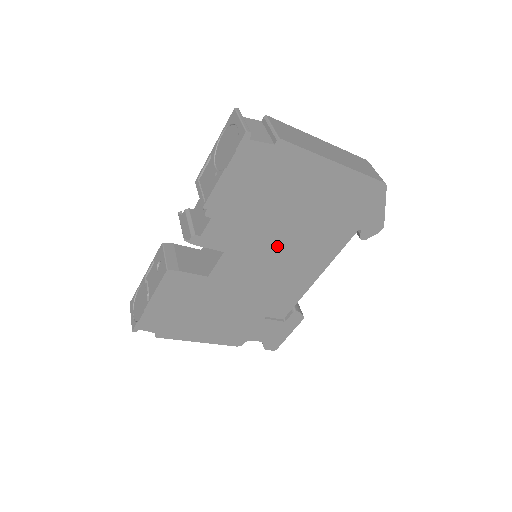
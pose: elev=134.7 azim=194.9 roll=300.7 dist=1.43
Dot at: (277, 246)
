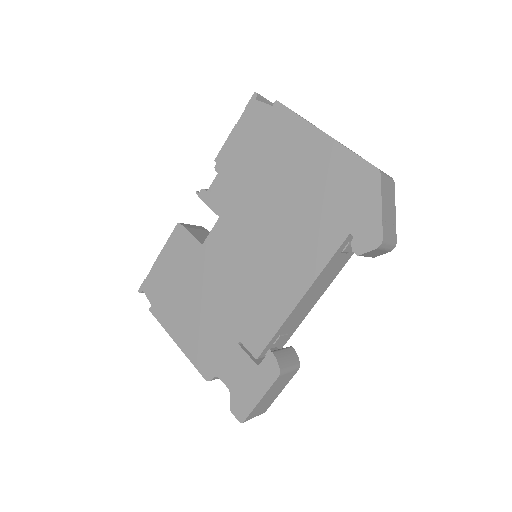
Dot at: (263, 227)
